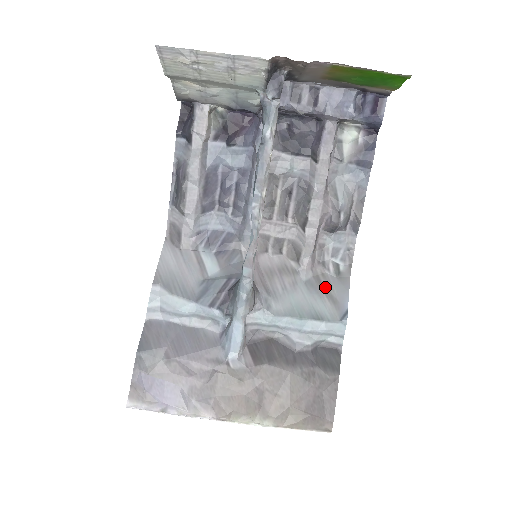
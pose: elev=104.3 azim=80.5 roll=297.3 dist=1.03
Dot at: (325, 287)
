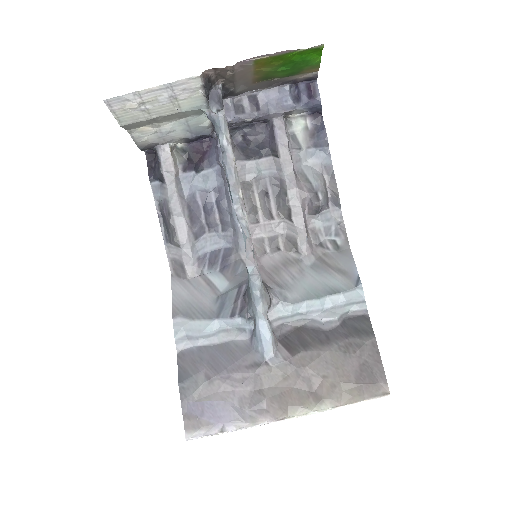
Dot at: (330, 264)
